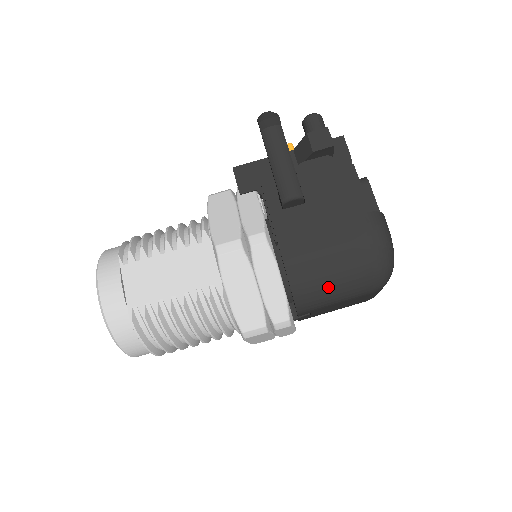
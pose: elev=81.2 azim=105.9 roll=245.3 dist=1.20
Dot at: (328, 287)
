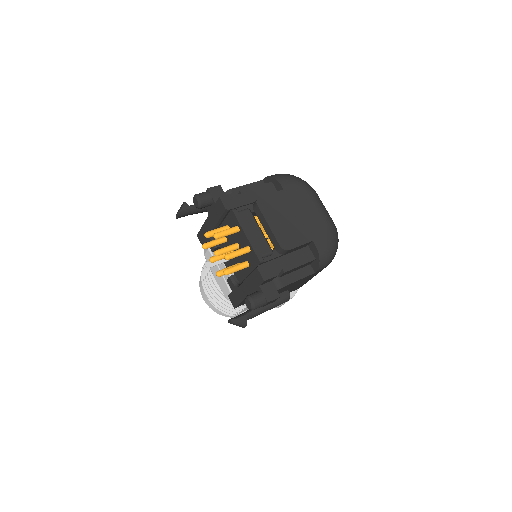
Dot at: occluded
